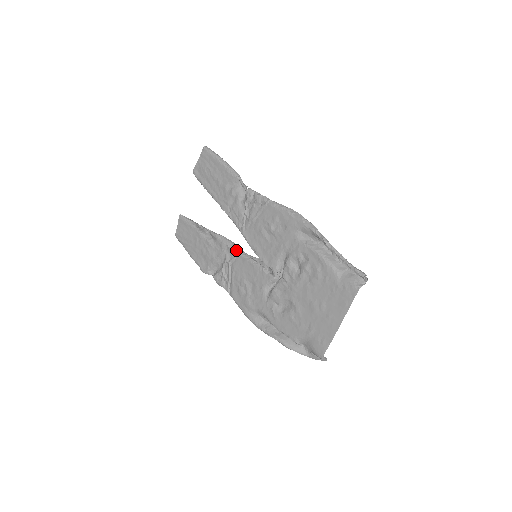
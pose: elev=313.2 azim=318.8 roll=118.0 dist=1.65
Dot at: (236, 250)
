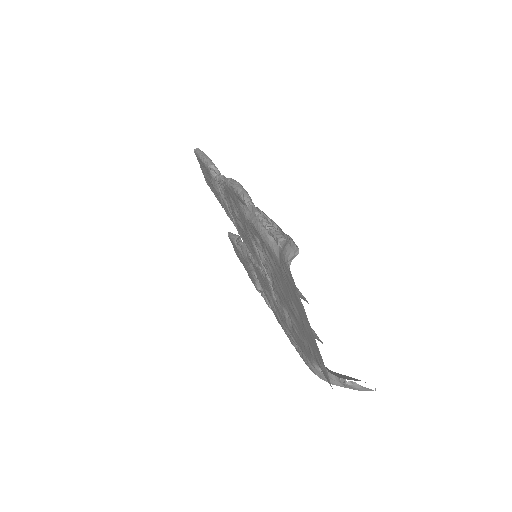
Dot at: (248, 256)
